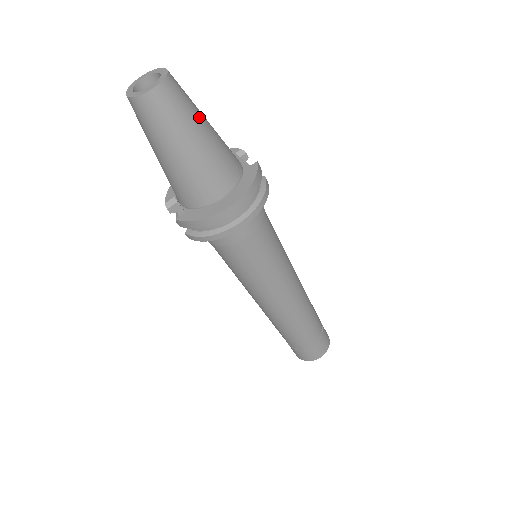
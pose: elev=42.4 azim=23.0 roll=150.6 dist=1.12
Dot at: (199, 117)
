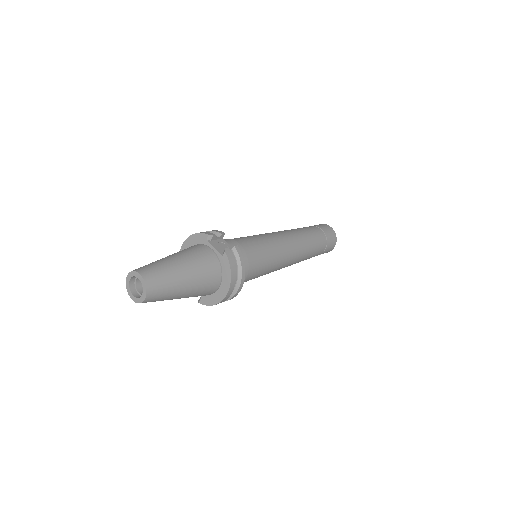
Dot at: (177, 276)
